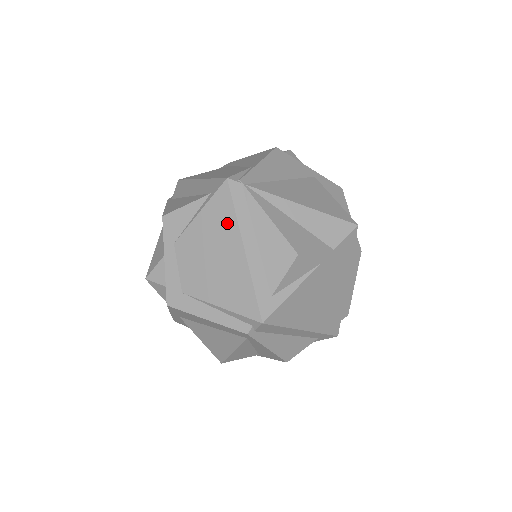
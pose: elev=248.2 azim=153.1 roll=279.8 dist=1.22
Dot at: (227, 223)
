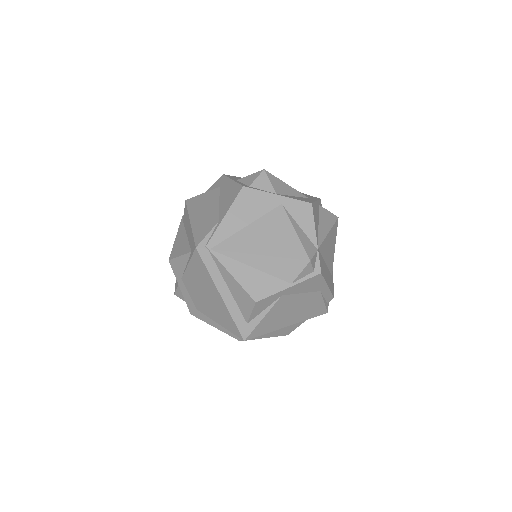
Dot at: (206, 276)
